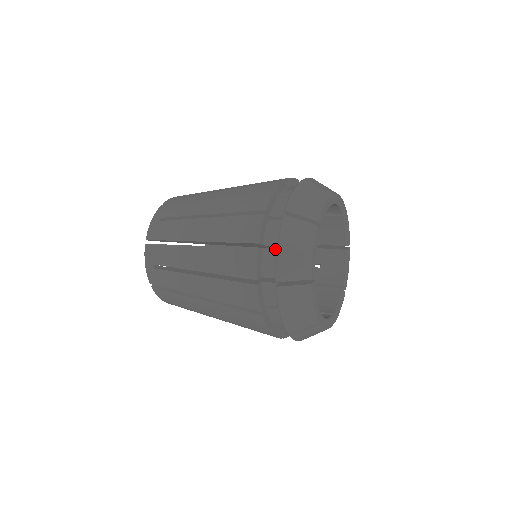
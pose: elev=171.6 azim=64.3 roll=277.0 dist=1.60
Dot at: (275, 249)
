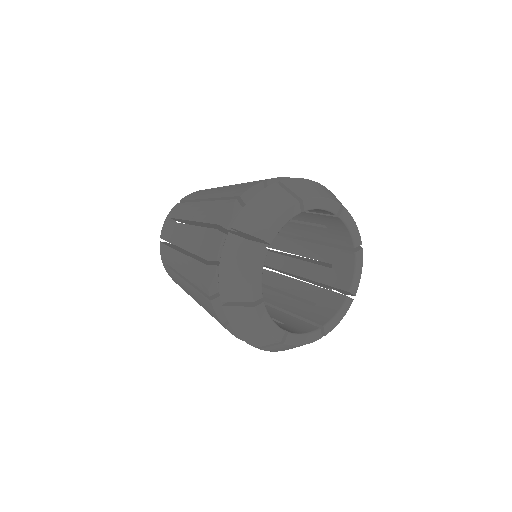
Dot at: occluded
